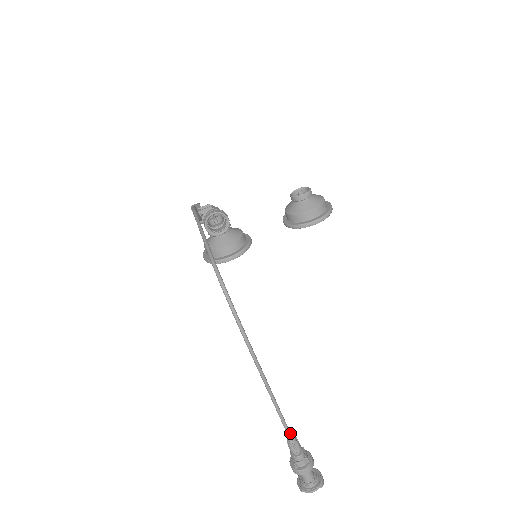
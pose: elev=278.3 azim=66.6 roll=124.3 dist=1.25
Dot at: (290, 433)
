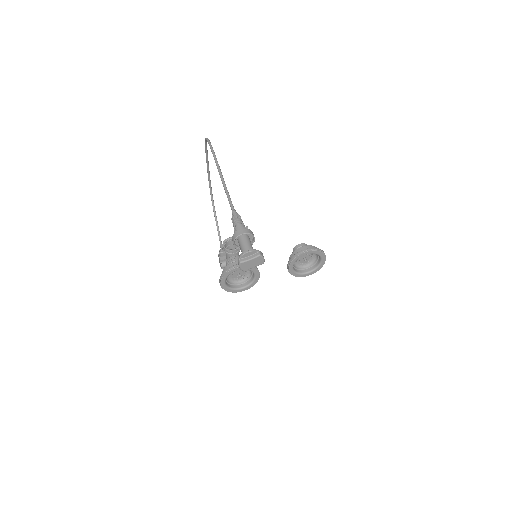
Dot at: (235, 210)
